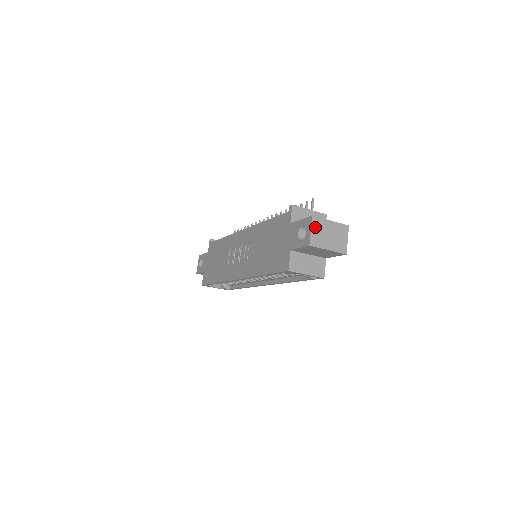
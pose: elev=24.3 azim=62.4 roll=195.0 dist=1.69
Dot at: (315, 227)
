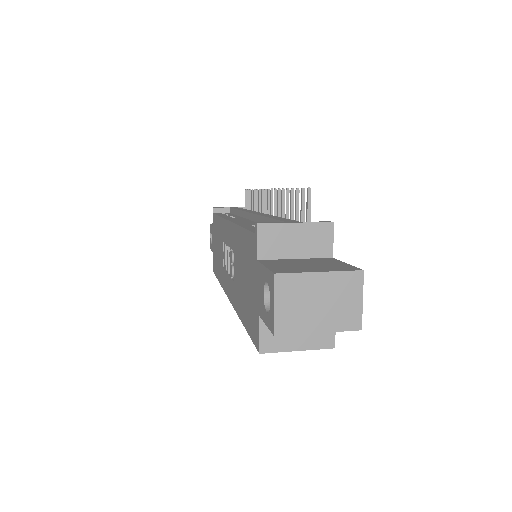
Dot at: (283, 295)
